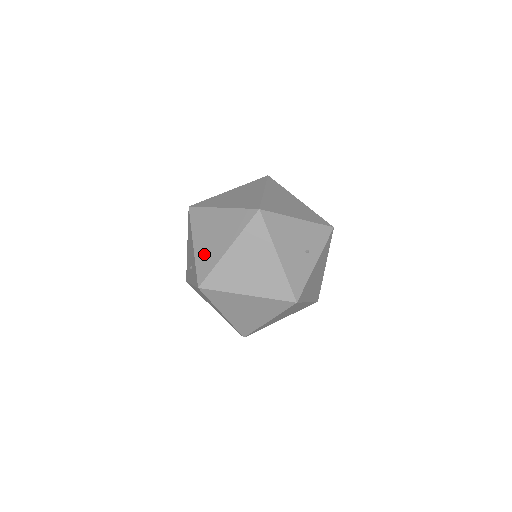
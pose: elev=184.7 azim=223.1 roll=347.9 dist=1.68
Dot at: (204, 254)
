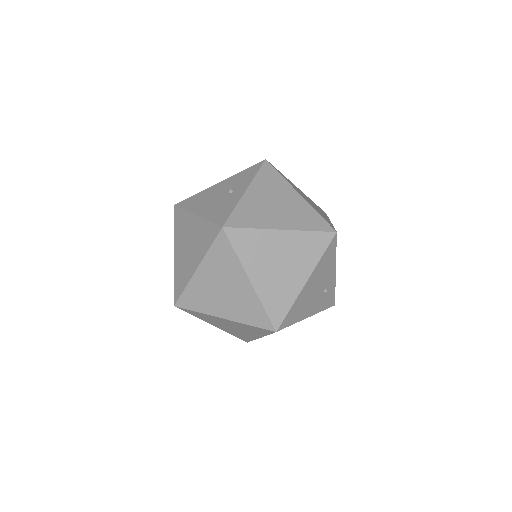
Dot at: occluded
